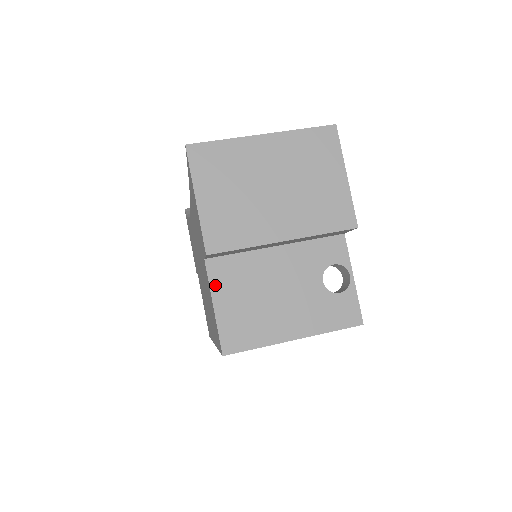
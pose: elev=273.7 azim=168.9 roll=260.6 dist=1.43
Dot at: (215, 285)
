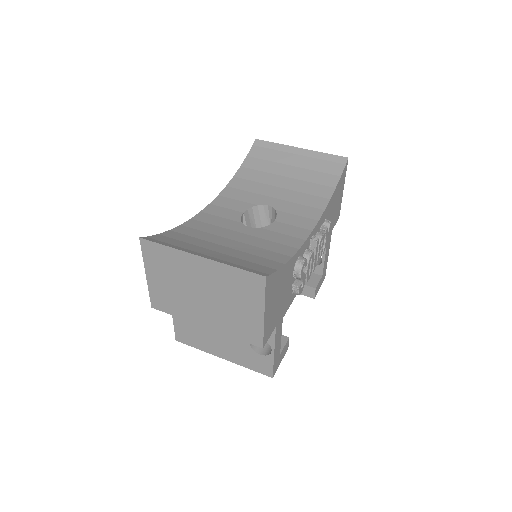
Dot at: occluded
